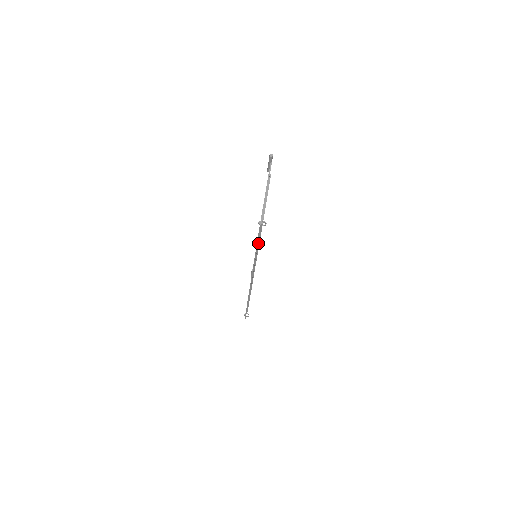
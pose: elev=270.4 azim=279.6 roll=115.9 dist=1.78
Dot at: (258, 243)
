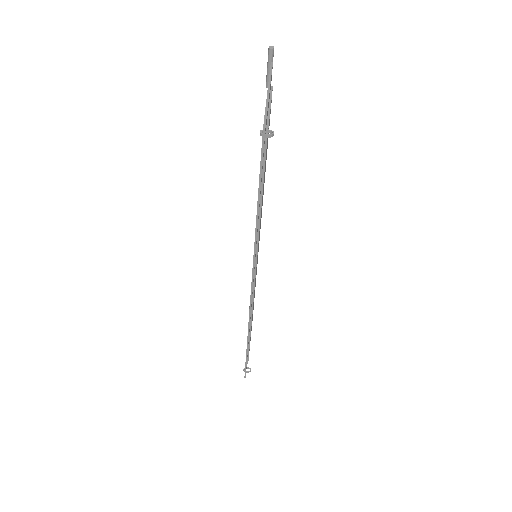
Dot at: (260, 196)
